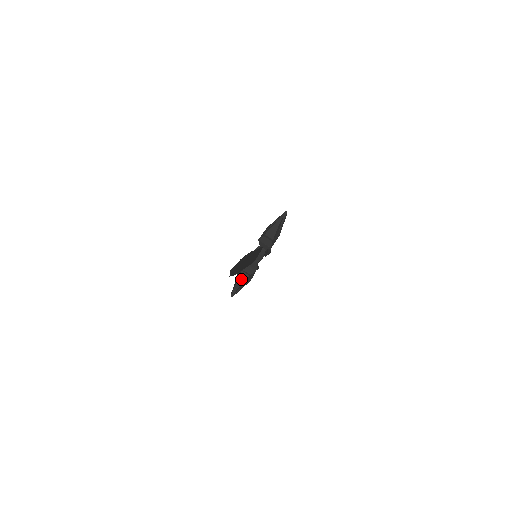
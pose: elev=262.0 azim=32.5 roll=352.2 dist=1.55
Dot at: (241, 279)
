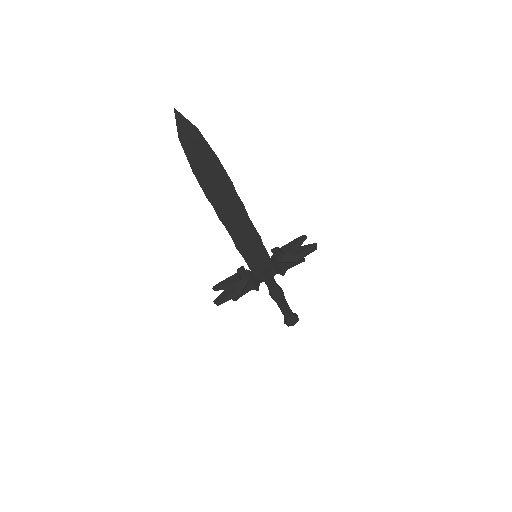
Dot at: (230, 279)
